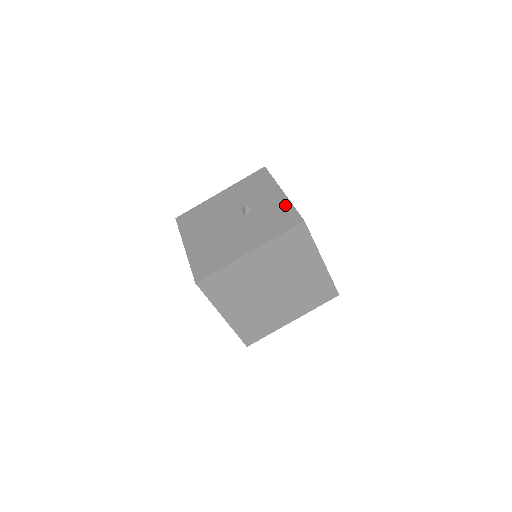
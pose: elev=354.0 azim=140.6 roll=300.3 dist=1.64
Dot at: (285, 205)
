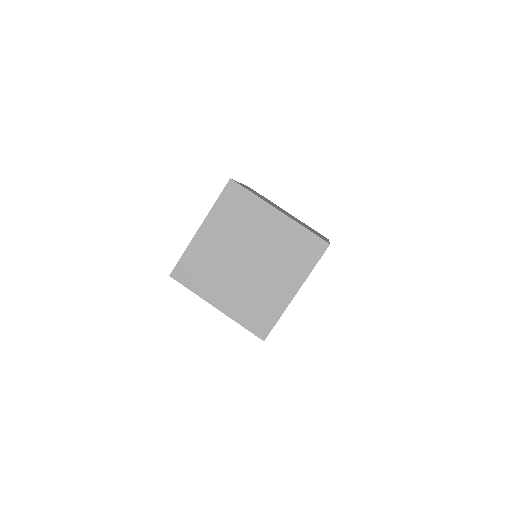
Dot at: occluded
